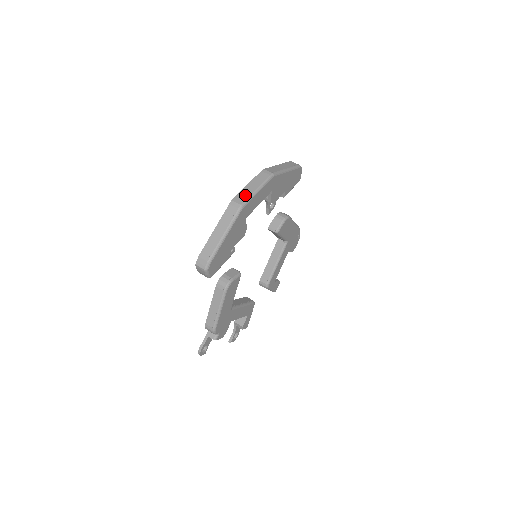
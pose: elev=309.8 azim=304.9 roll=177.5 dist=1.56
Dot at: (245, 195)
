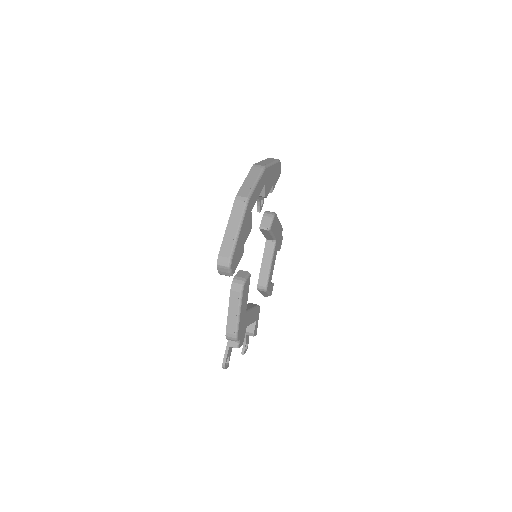
Dot at: (247, 189)
